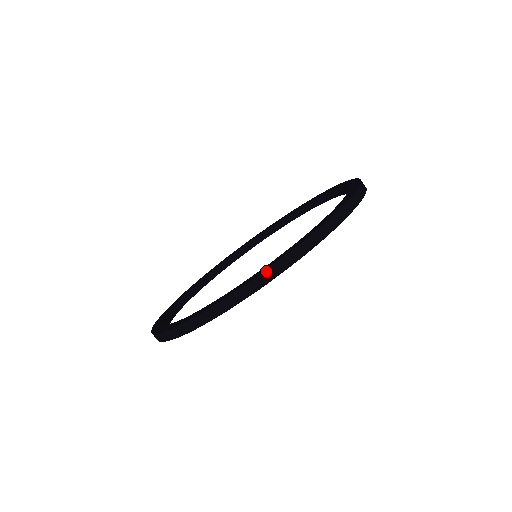
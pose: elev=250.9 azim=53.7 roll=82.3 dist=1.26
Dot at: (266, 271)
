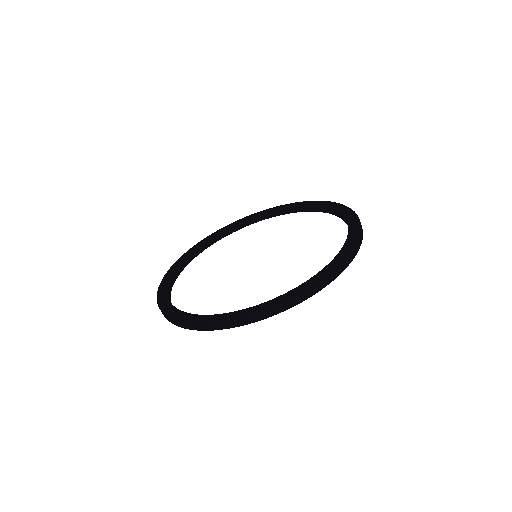
Dot at: (281, 304)
